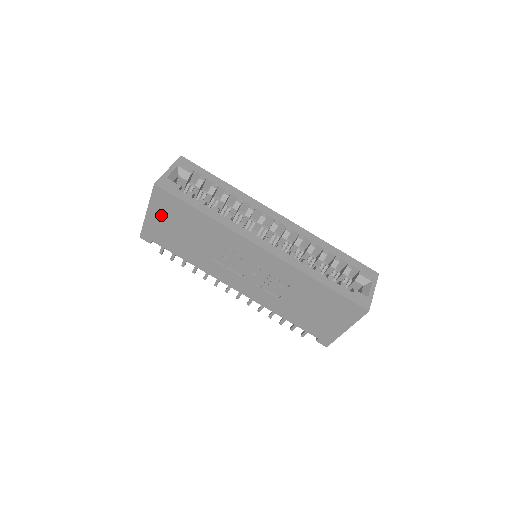
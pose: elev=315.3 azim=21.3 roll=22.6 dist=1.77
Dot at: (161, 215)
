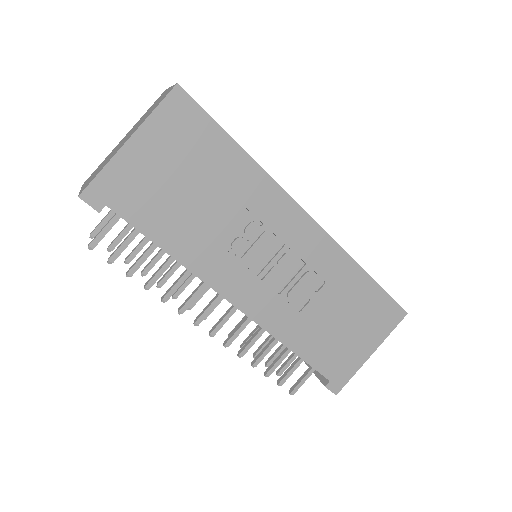
Dot at: (159, 148)
